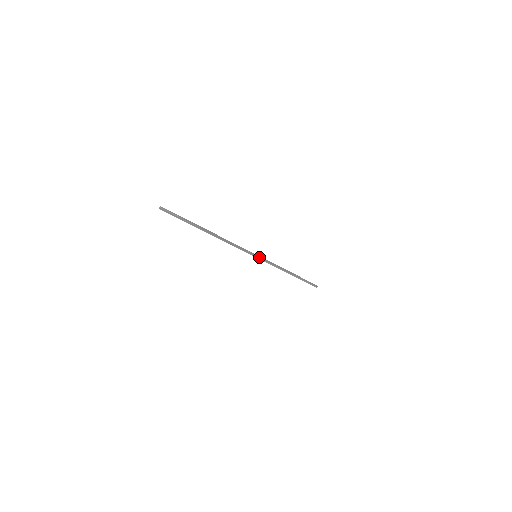
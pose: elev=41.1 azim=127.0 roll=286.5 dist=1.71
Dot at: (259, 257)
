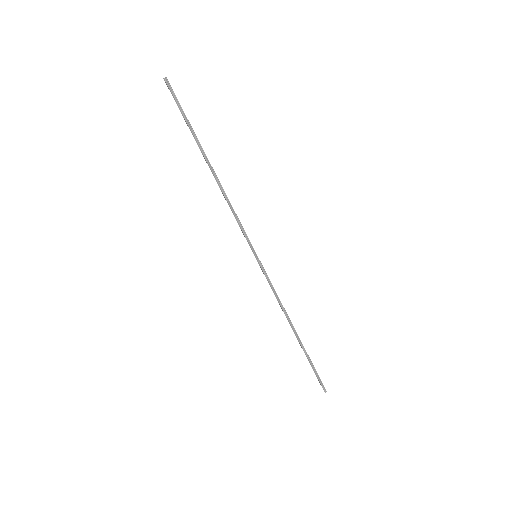
Dot at: occluded
